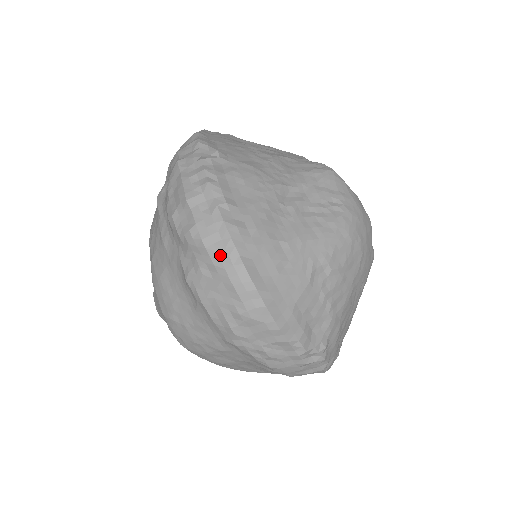
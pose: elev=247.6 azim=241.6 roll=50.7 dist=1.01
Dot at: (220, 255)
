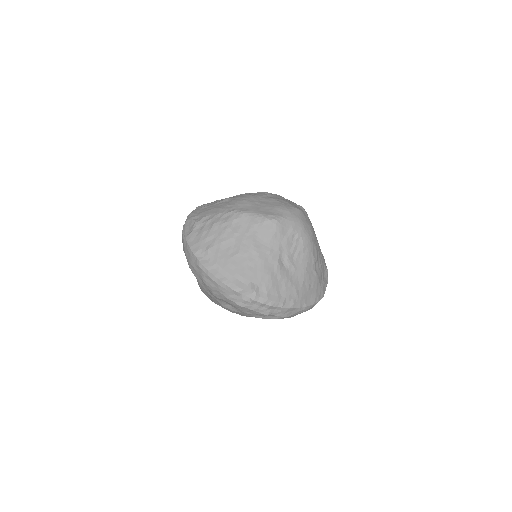
Dot at: (296, 313)
